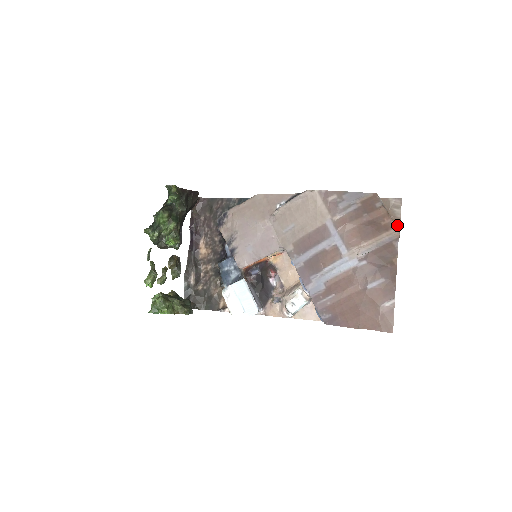
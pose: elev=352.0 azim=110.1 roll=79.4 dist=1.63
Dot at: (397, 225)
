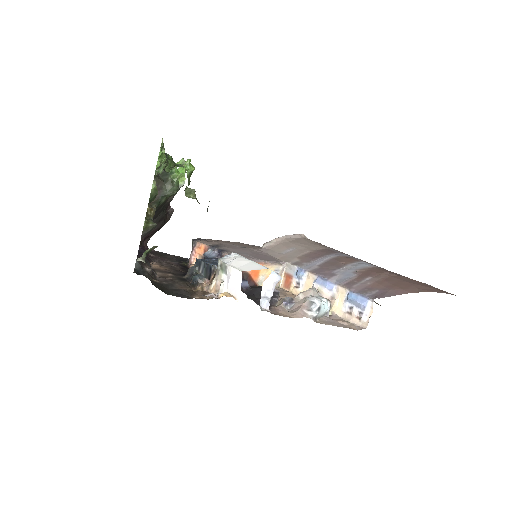
Dot at: occluded
